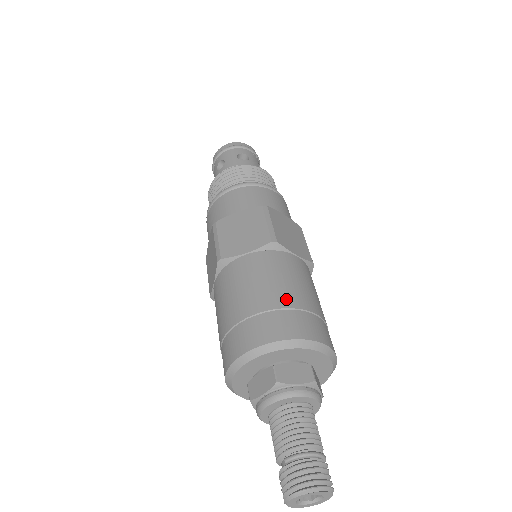
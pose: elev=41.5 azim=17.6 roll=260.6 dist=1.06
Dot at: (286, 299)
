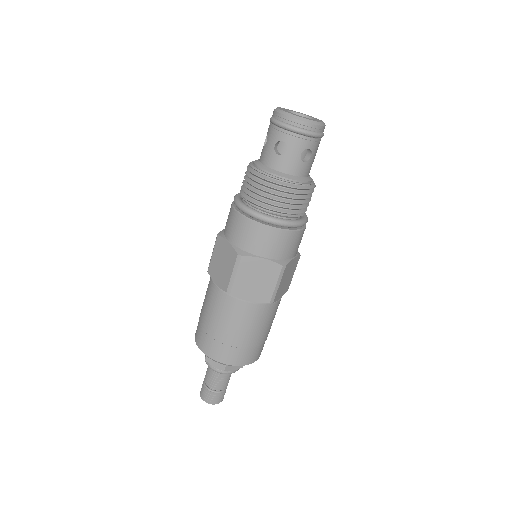
Dot at: (217, 334)
